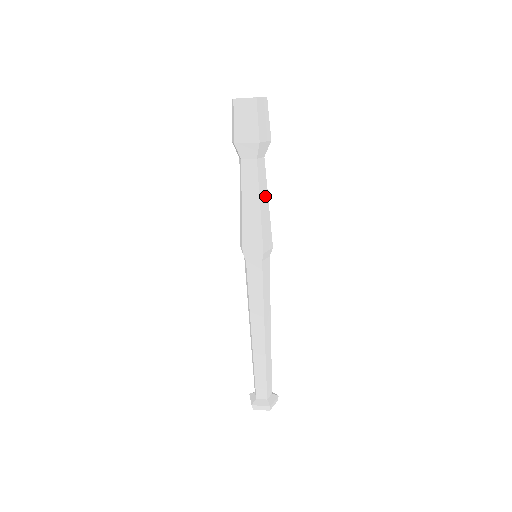
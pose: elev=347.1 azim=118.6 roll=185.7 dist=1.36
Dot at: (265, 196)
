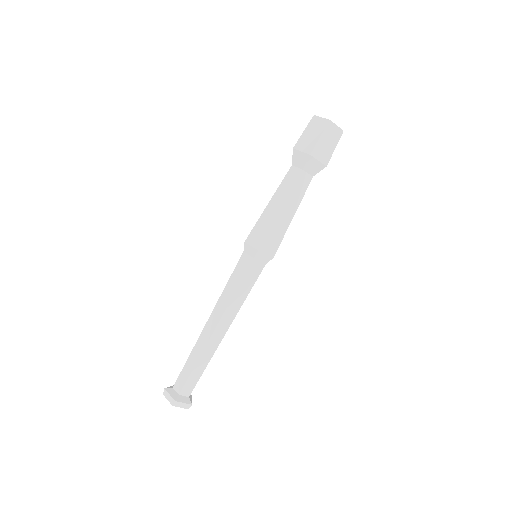
Dot at: (293, 207)
